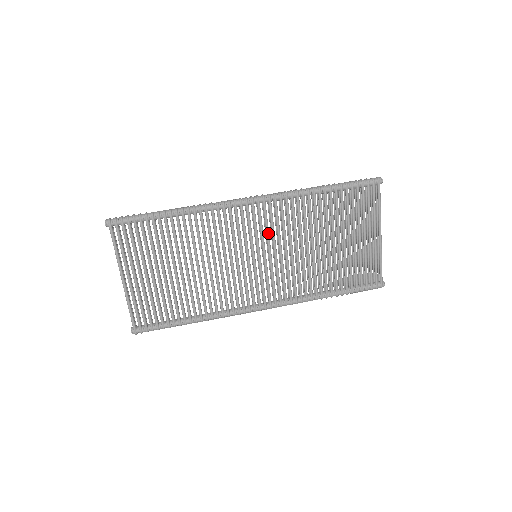
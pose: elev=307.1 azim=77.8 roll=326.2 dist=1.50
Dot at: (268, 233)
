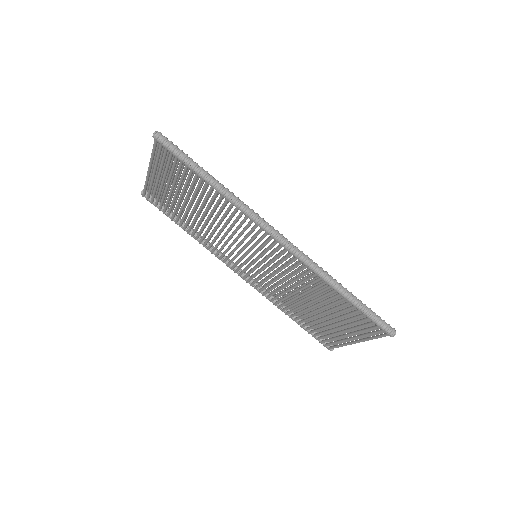
Dot at: (273, 261)
